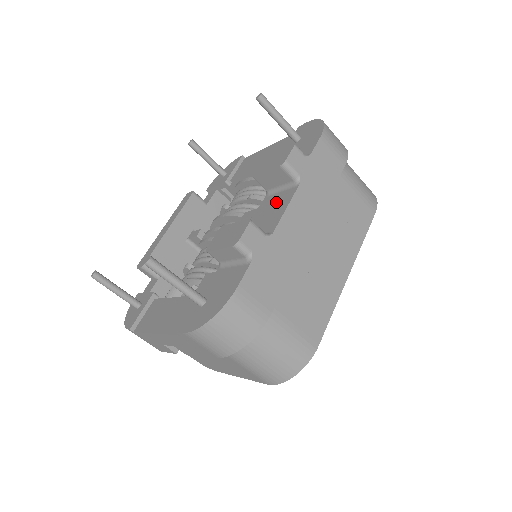
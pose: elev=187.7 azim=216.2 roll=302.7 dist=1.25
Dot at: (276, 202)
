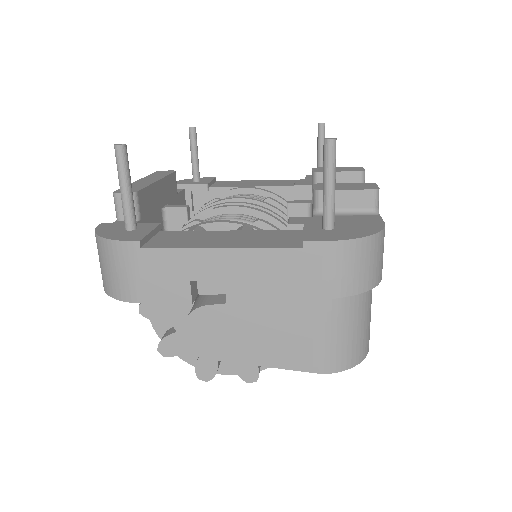
Dot at: occluded
